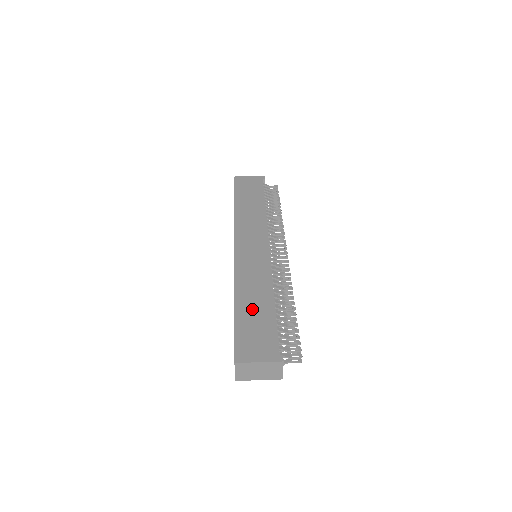
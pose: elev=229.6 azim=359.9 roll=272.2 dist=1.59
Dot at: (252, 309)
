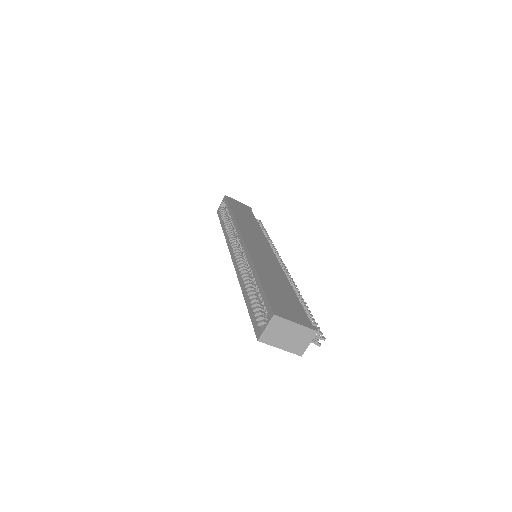
Dot at: (275, 284)
